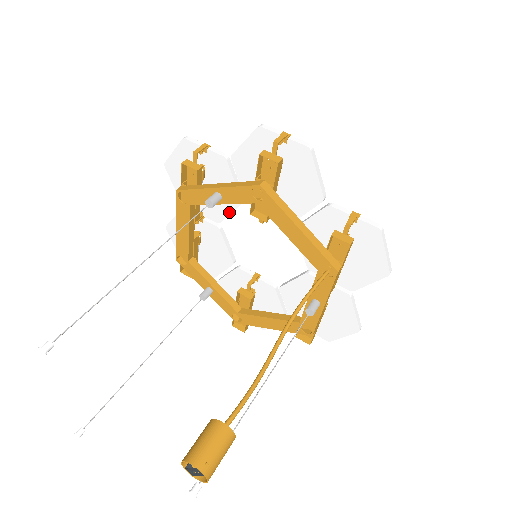
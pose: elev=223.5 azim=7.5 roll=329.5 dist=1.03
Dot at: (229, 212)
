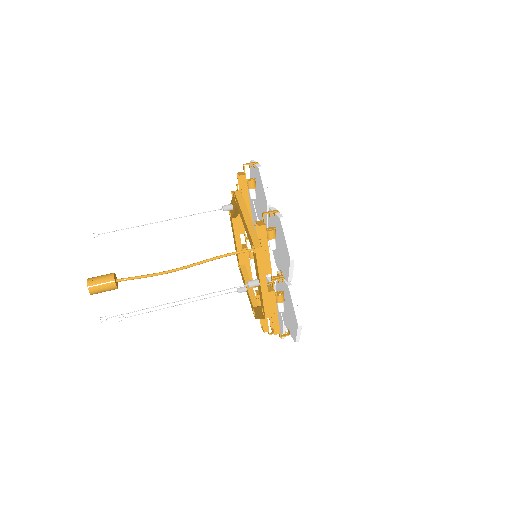
Dot at: occluded
